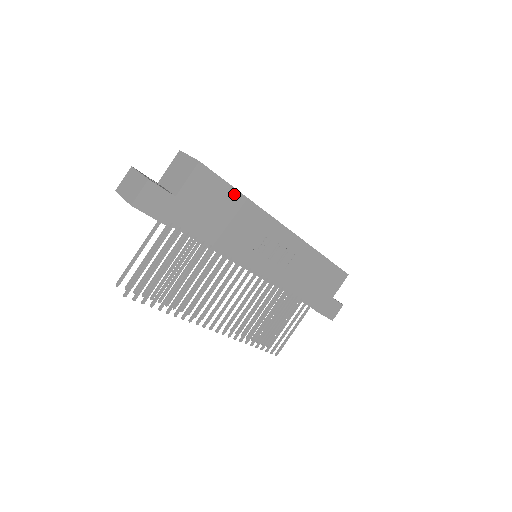
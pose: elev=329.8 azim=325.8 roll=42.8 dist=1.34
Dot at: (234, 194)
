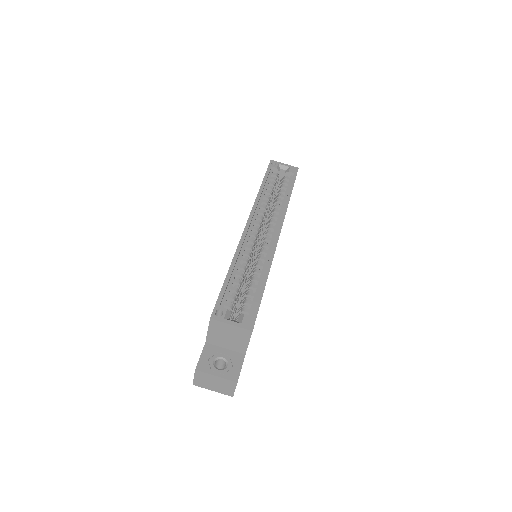
Dot at: occluded
